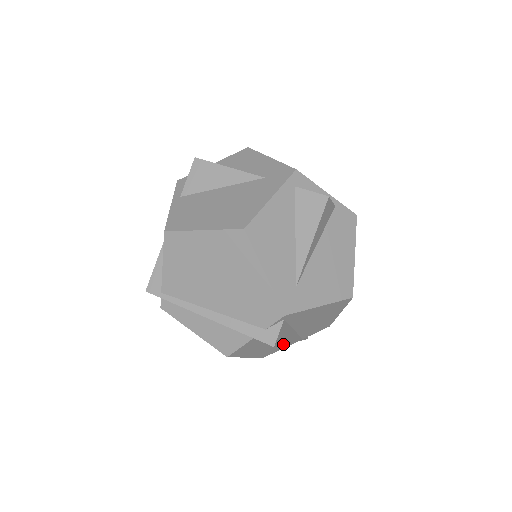
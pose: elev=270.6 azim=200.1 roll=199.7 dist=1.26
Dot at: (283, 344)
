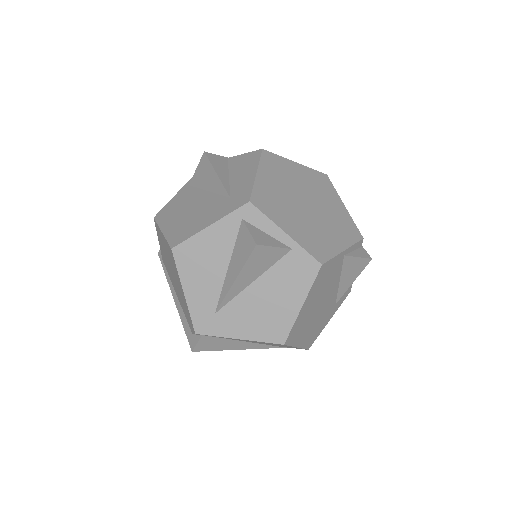
Dot at: (220, 350)
